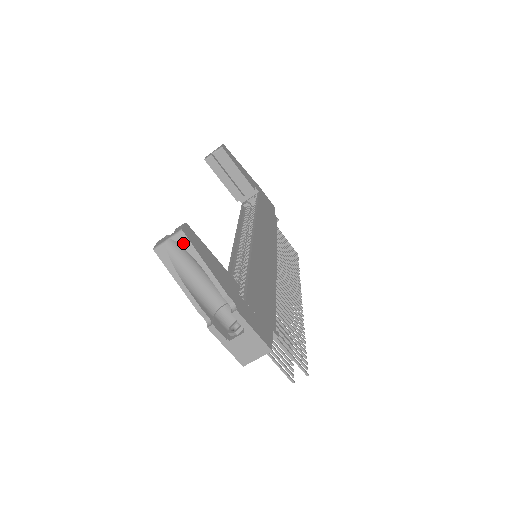
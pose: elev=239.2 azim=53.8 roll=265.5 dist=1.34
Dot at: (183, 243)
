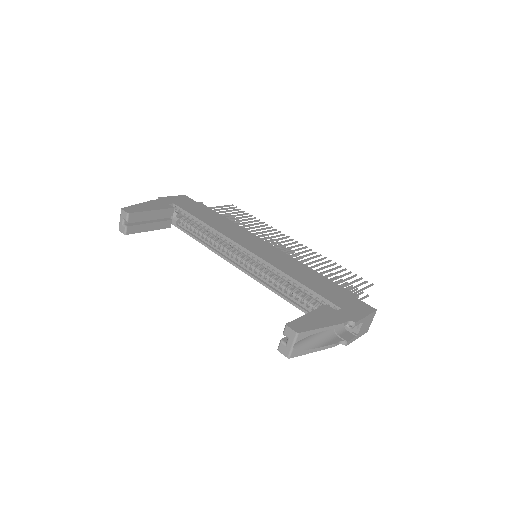
Dot at: (303, 337)
